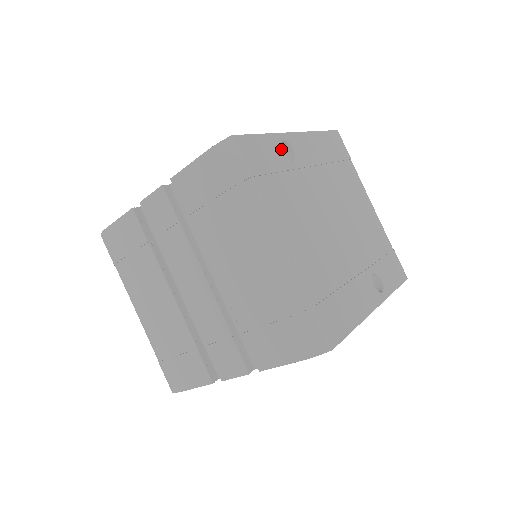
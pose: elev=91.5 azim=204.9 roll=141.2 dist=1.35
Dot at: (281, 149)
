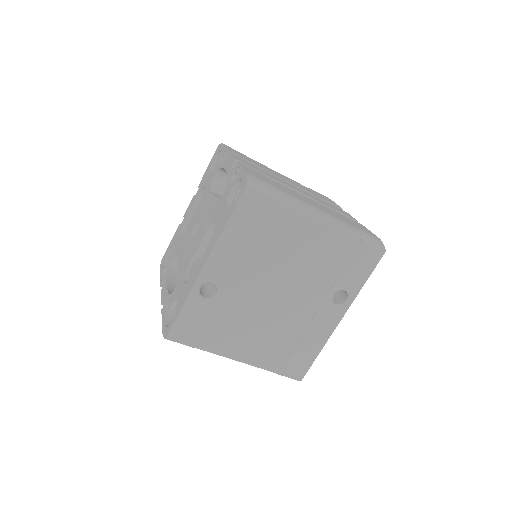
Dot at: (202, 299)
